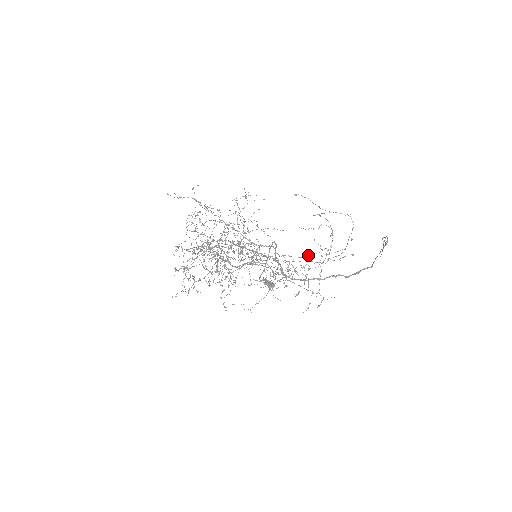
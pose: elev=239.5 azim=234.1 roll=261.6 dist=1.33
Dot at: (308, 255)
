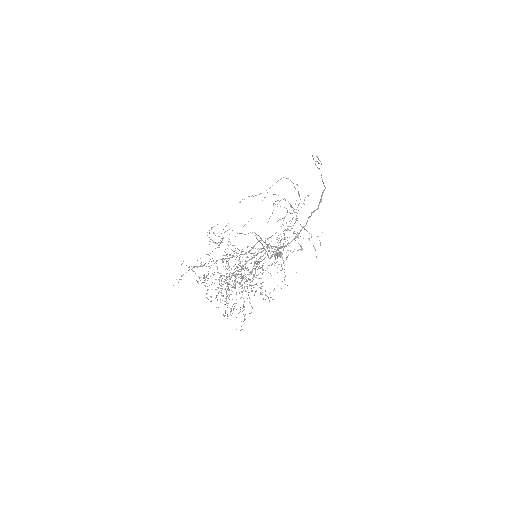
Dot at: occluded
